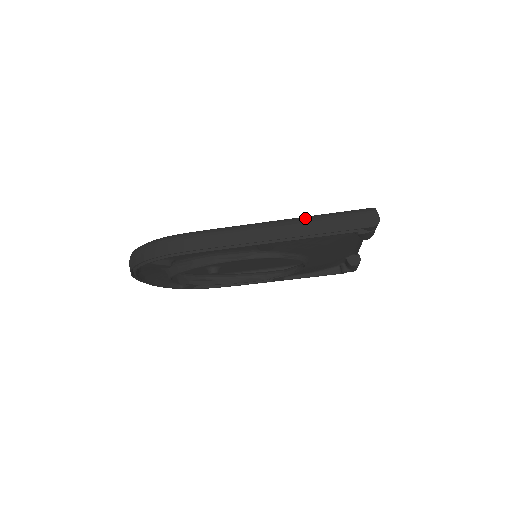
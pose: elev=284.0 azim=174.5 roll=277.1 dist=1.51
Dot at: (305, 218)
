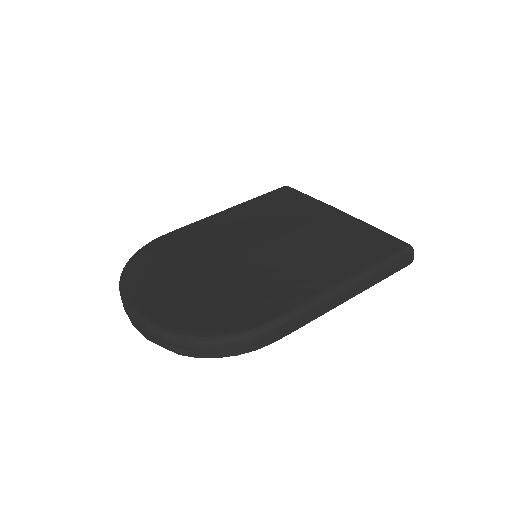
Dot at: (369, 273)
